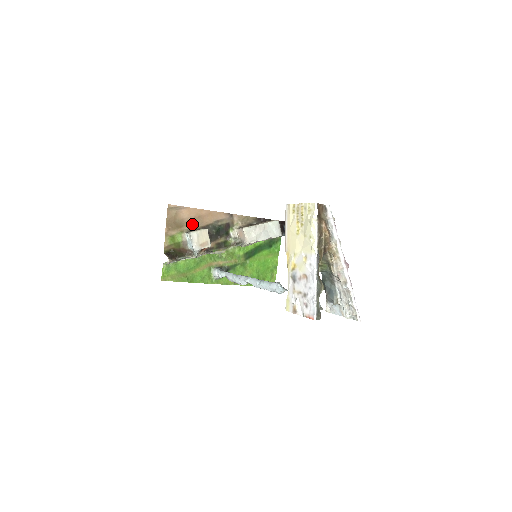
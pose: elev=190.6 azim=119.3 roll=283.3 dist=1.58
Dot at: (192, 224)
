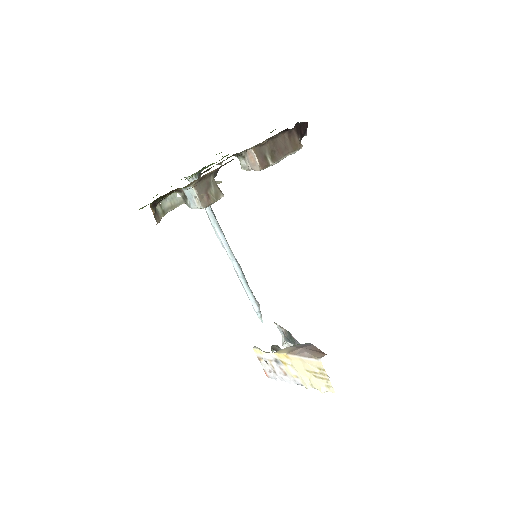
Dot at: occluded
